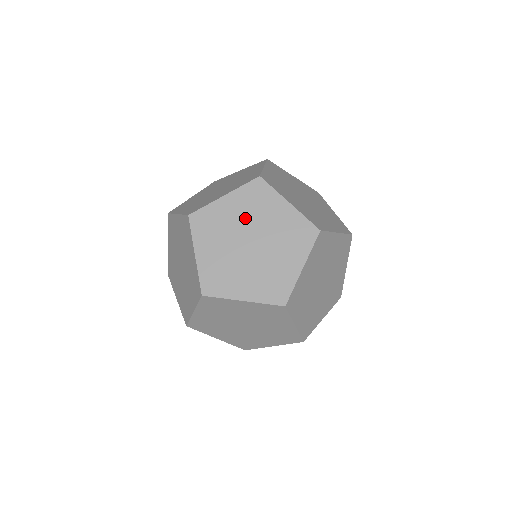
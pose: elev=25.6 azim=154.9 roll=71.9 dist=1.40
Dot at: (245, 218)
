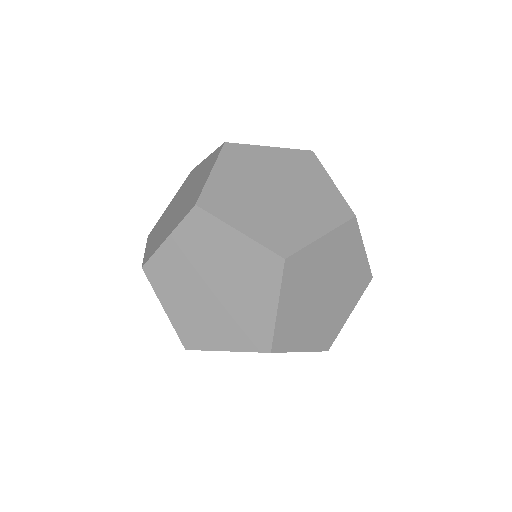
Dot at: (232, 268)
